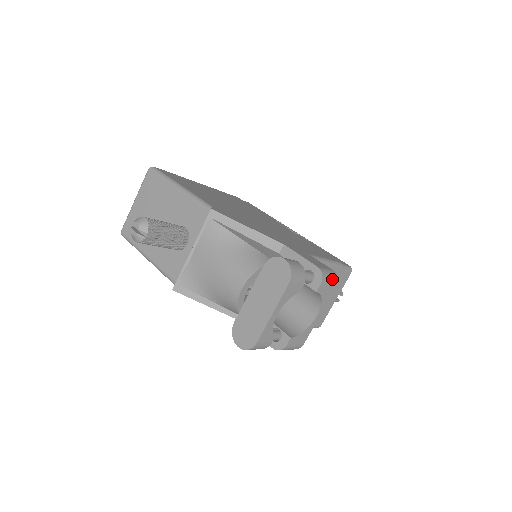
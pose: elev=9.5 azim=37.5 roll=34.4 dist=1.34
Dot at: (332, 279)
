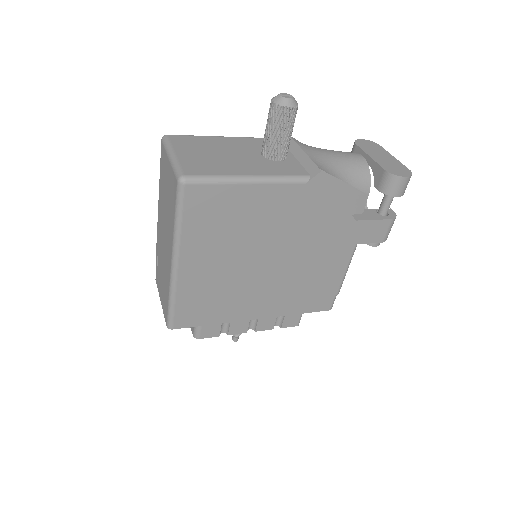
Dot at: occluded
